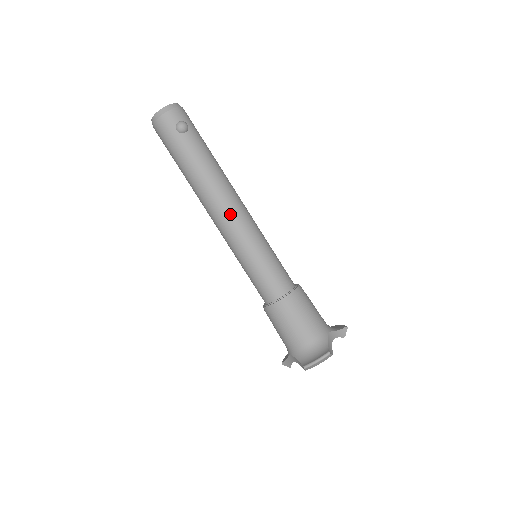
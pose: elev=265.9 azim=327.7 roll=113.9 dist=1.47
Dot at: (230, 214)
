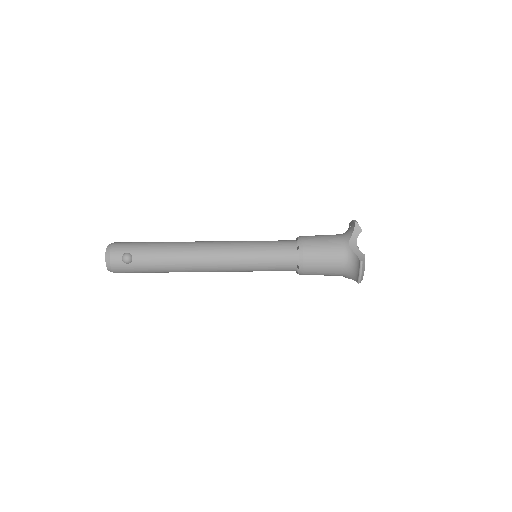
Dot at: (212, 263)
